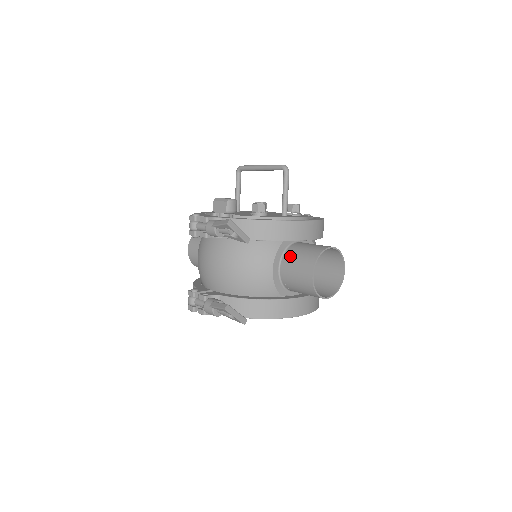
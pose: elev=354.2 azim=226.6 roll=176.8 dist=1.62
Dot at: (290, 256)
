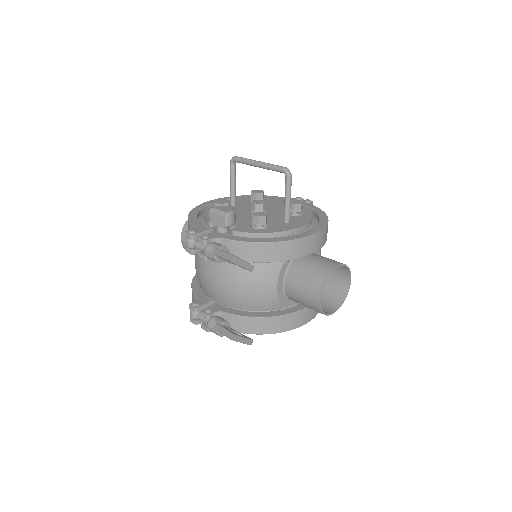
Dot at: (295, 273)
